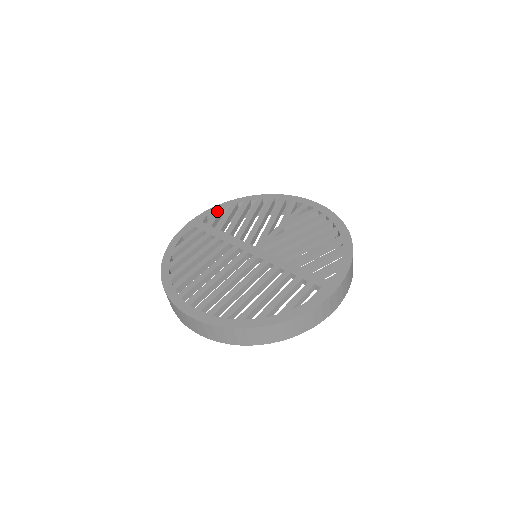
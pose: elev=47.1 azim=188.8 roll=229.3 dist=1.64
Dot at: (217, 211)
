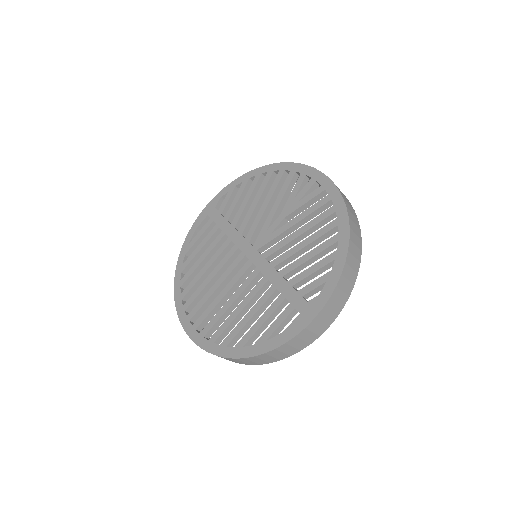
Dot at: (229, 192)
